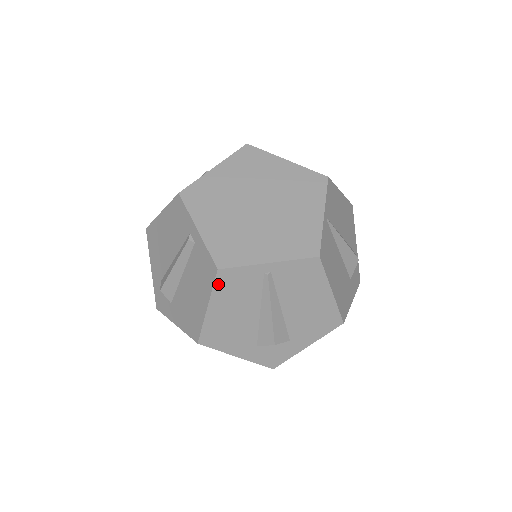
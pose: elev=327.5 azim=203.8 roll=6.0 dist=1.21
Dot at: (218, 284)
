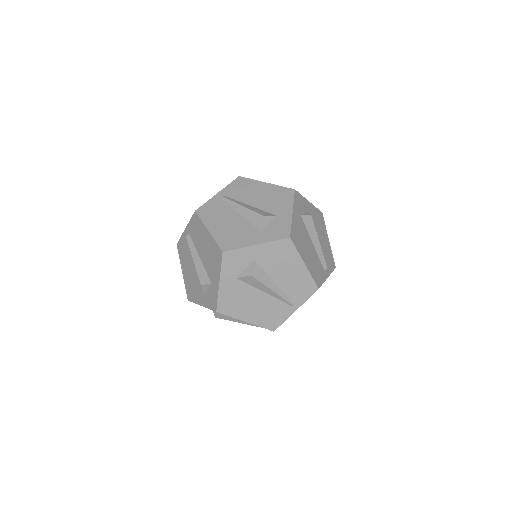
Dot at: (202, 217)
